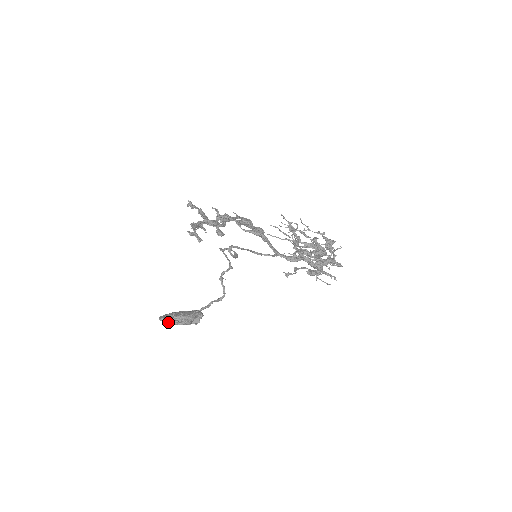
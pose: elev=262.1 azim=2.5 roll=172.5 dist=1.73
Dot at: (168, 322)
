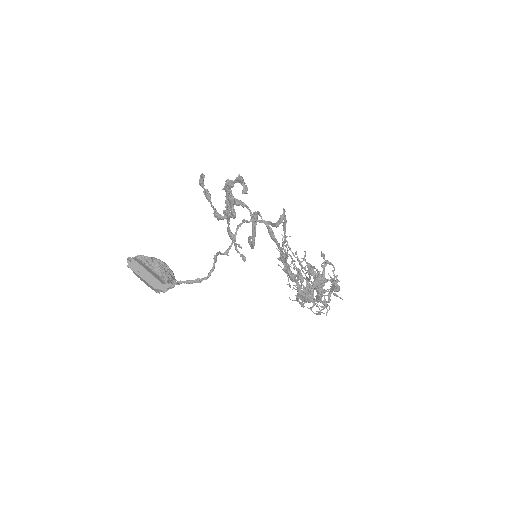
Dot at: (146, 263)
